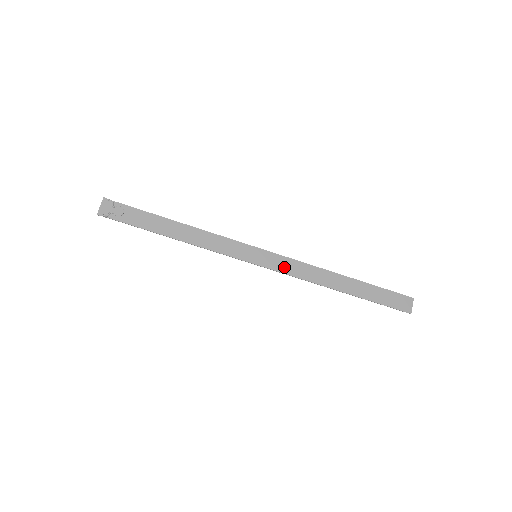
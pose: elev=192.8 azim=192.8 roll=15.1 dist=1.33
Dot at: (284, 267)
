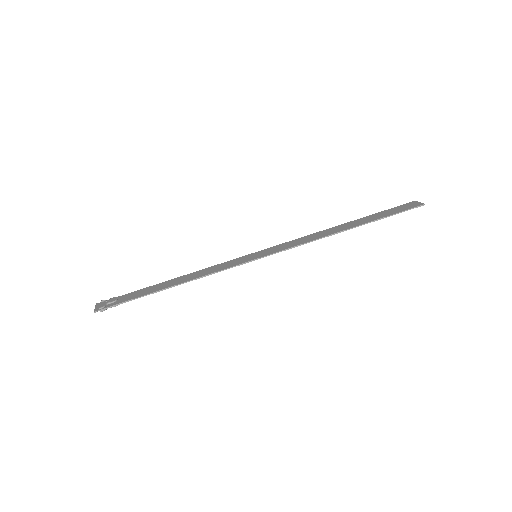
Dot at: (286, 247)
